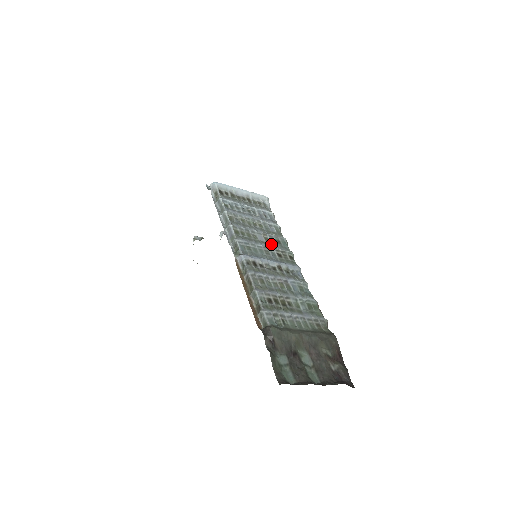
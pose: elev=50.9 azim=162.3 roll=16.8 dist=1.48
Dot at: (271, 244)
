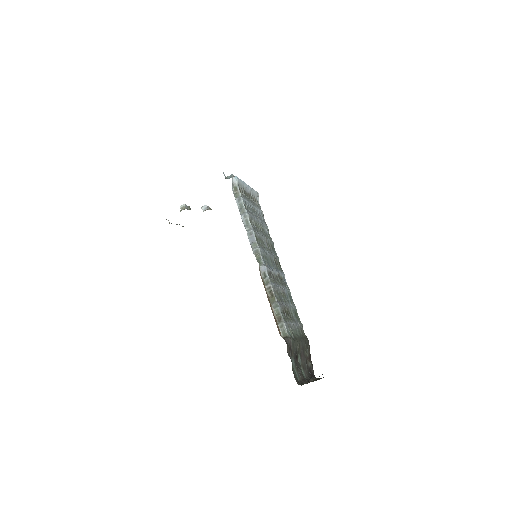
Dot at: (270, 250)
